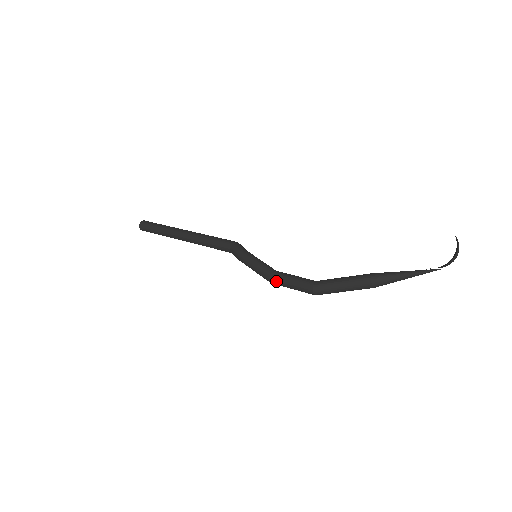
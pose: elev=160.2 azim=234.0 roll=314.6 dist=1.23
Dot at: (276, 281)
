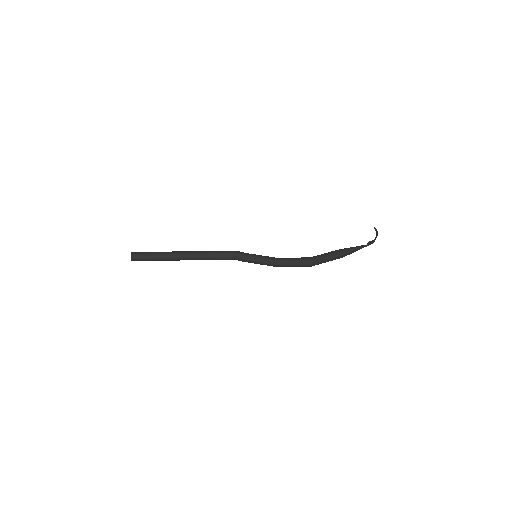
Dot at: (283, 262)
